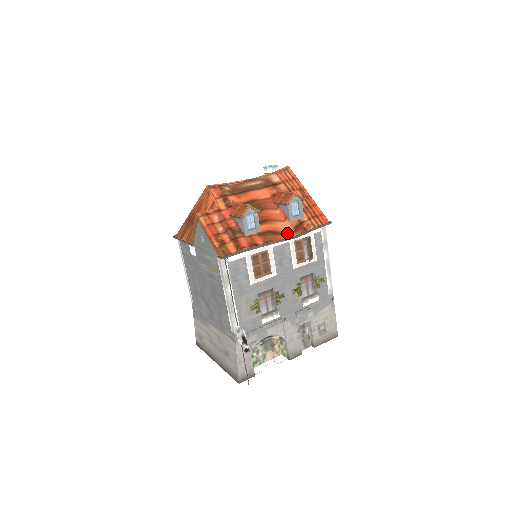
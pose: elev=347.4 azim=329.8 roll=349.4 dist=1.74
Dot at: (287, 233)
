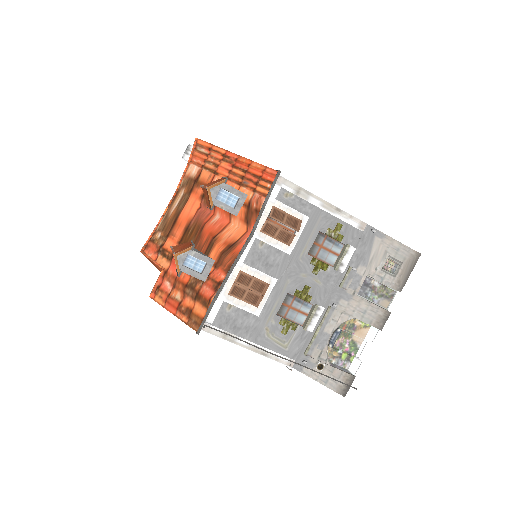
Dot at: (241, 237)
